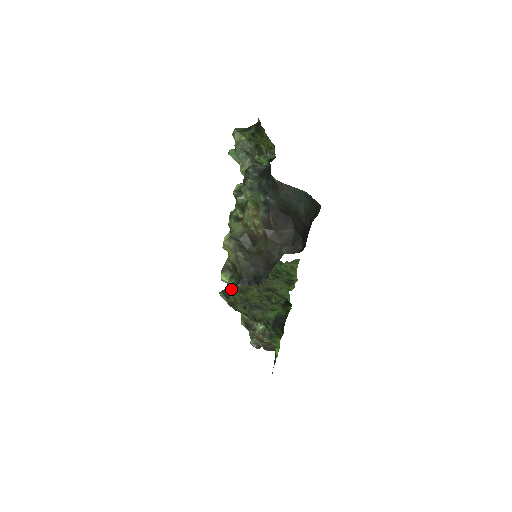
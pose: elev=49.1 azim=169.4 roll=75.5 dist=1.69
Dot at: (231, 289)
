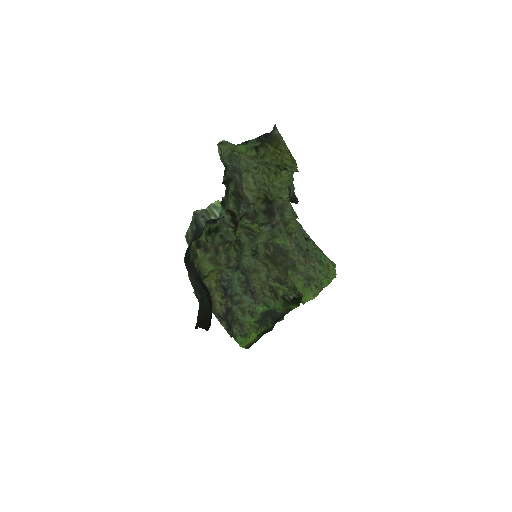
Dot at: occluded
